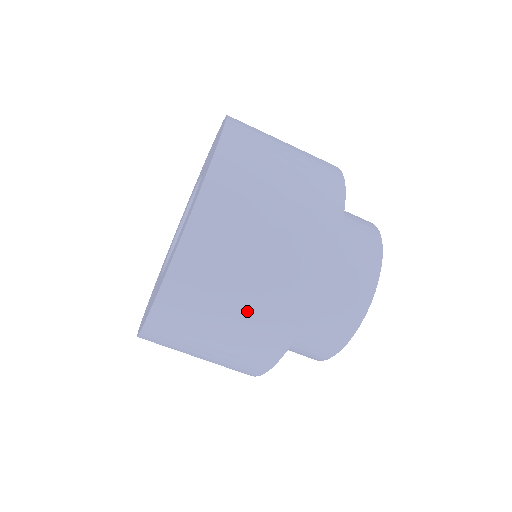
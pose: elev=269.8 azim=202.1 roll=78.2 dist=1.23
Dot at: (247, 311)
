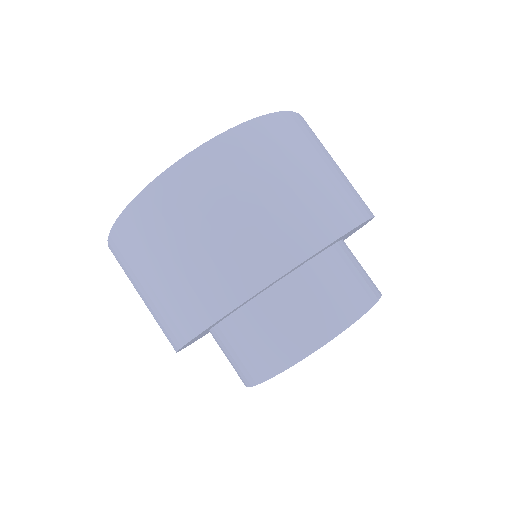
Dot at: (151, 301)
